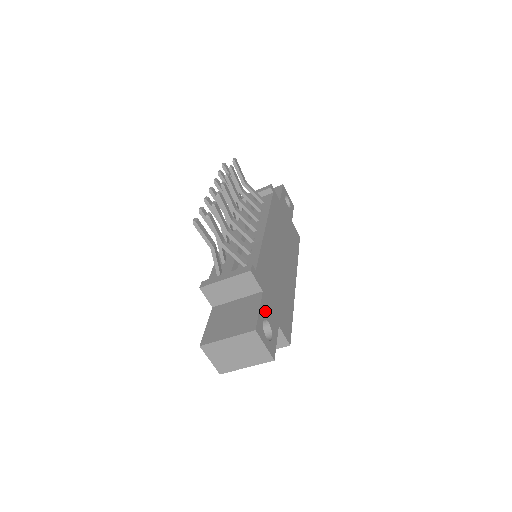
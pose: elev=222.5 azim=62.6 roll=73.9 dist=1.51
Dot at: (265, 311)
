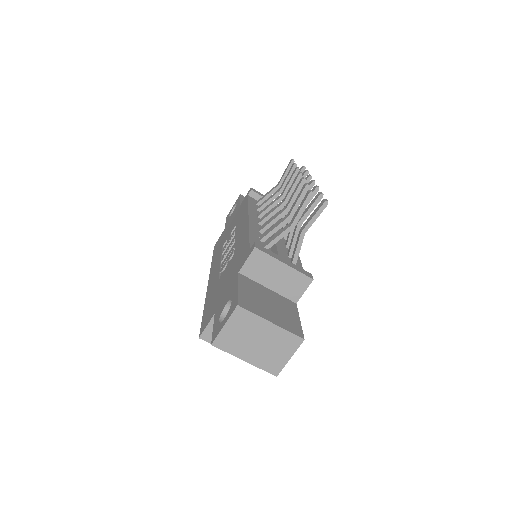
Dot at: occluded
